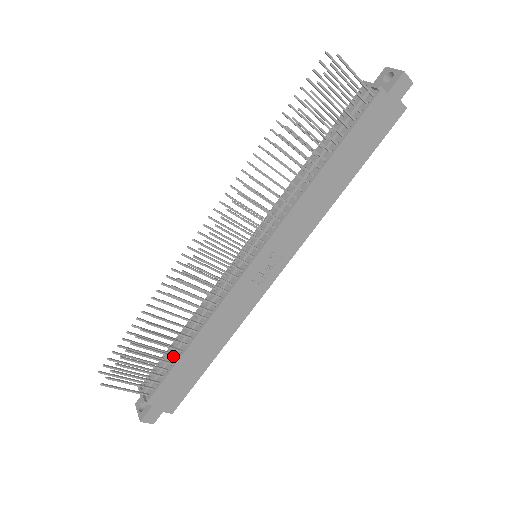
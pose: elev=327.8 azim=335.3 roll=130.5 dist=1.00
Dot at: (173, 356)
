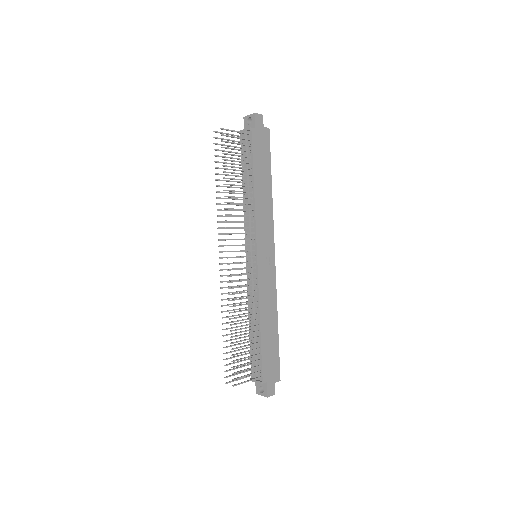
Dot at: (256, 343)
